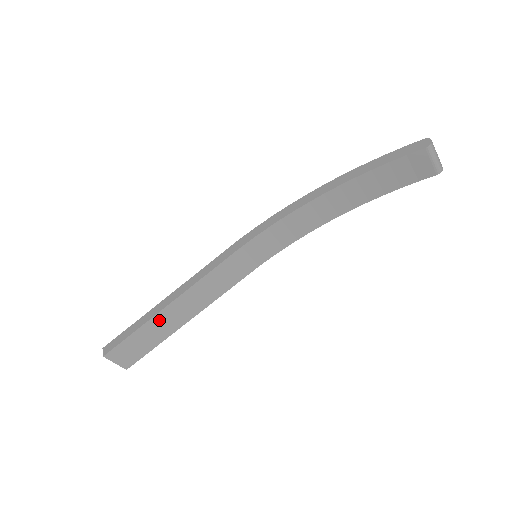
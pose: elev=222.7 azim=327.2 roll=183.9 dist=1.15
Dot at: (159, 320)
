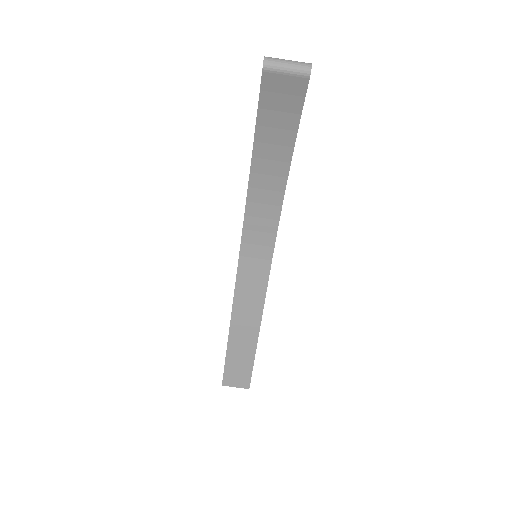
Dot at: (235, 343)
